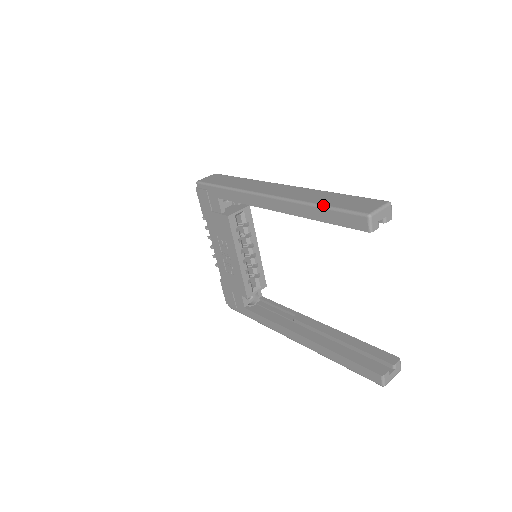
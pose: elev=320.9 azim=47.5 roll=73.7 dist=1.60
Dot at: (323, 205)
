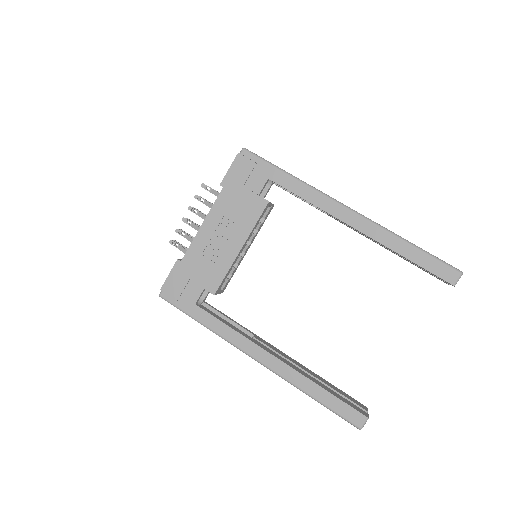
Dot at: occluded
